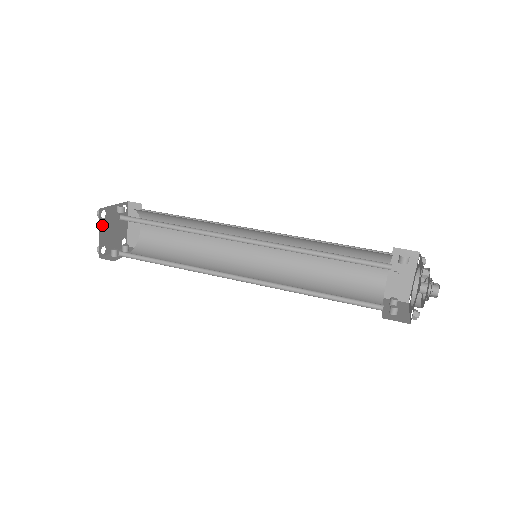
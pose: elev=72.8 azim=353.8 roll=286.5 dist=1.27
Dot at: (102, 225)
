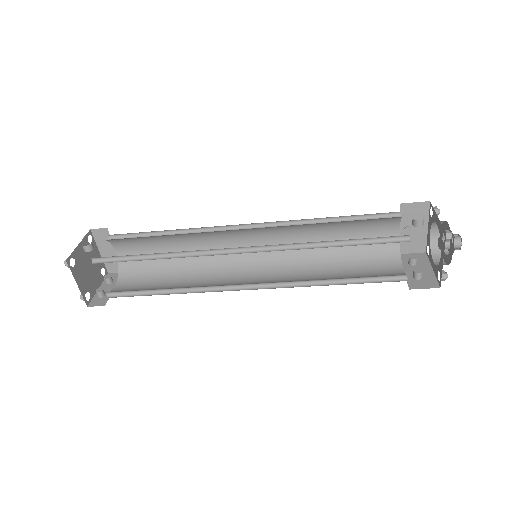
Dot at: (76, 274)
